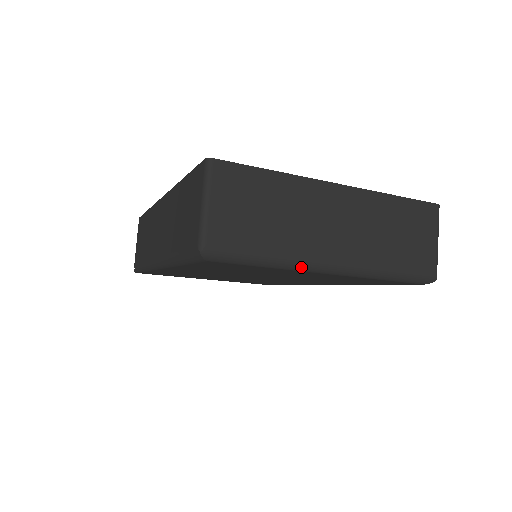
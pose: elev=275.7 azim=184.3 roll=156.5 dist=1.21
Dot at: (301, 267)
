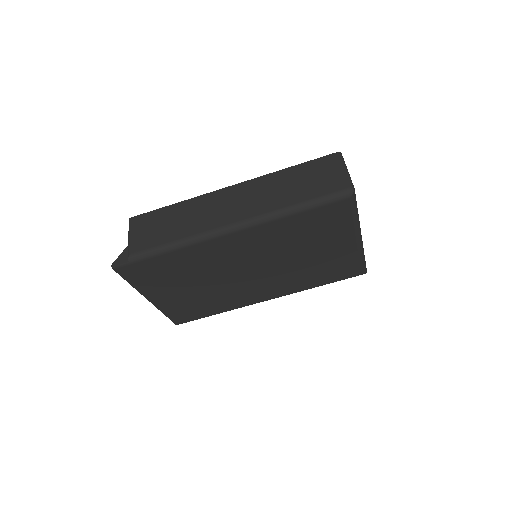
Dot at: (359, 228)
